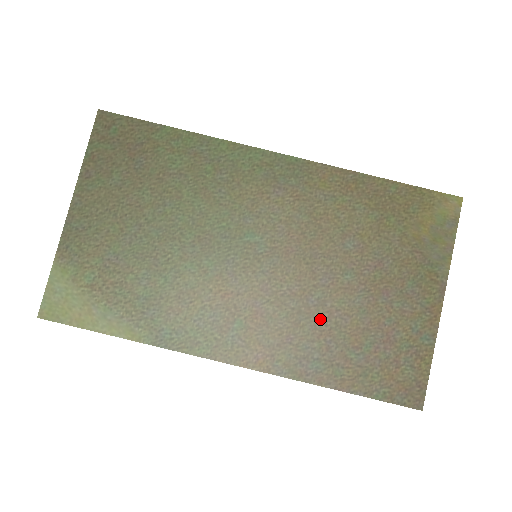
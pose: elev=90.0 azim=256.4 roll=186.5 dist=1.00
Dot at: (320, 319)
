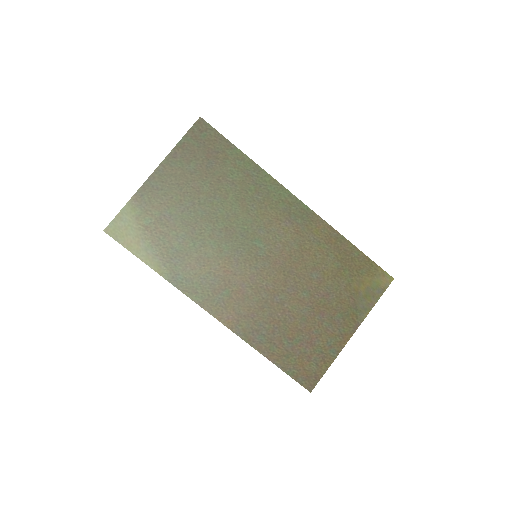
Dot at: (277, 312)
